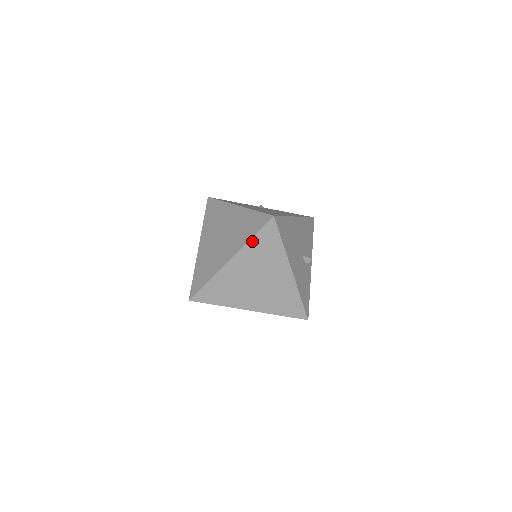
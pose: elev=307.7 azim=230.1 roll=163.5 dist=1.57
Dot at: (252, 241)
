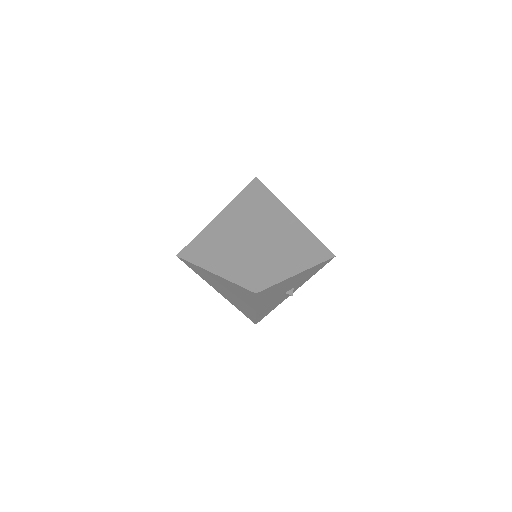
Dot at: (234, 284)
